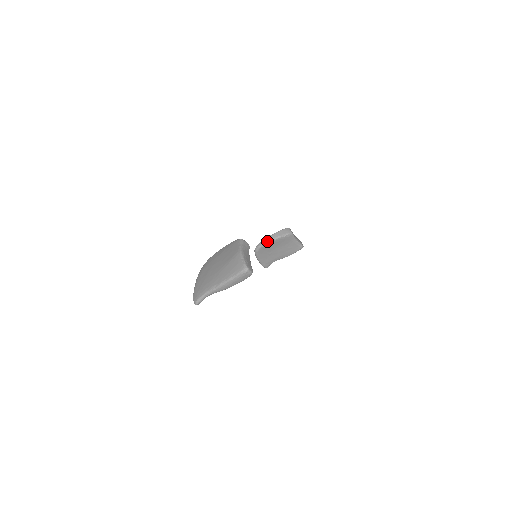
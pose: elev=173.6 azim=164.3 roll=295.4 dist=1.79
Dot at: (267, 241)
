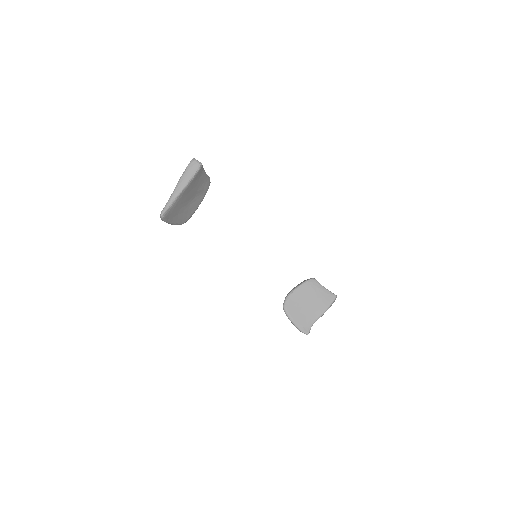
Dot at: (291, 292)
